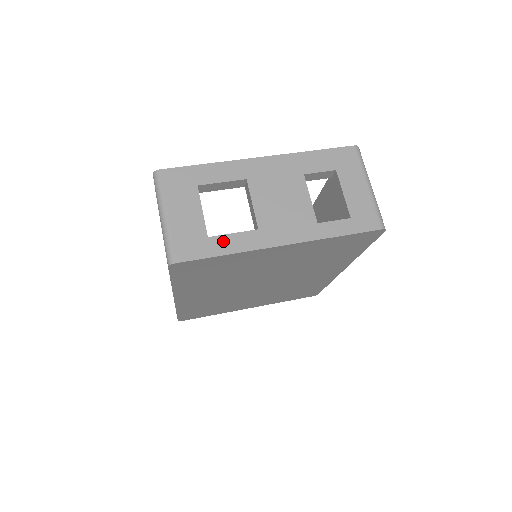
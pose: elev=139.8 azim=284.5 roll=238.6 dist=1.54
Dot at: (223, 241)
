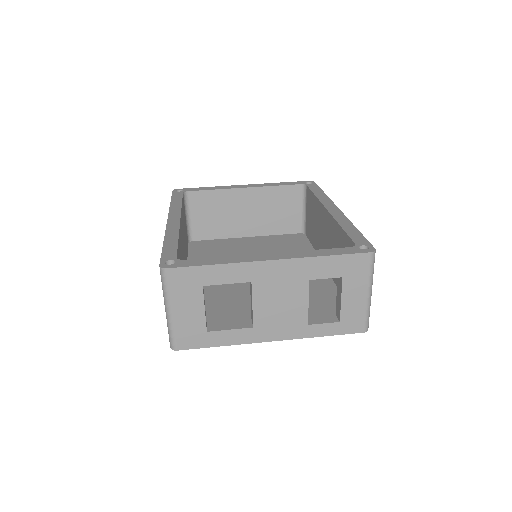
Dot at: (220, 336)
